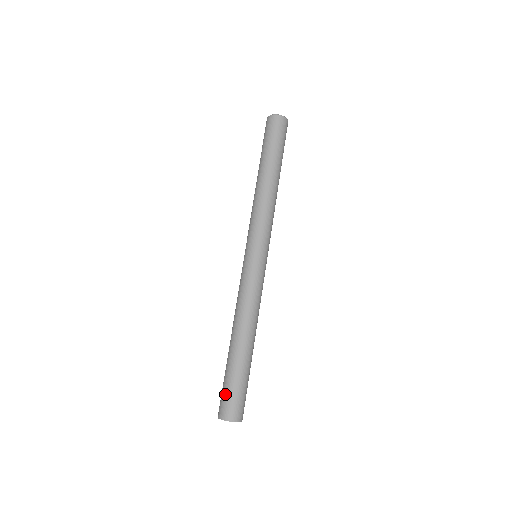
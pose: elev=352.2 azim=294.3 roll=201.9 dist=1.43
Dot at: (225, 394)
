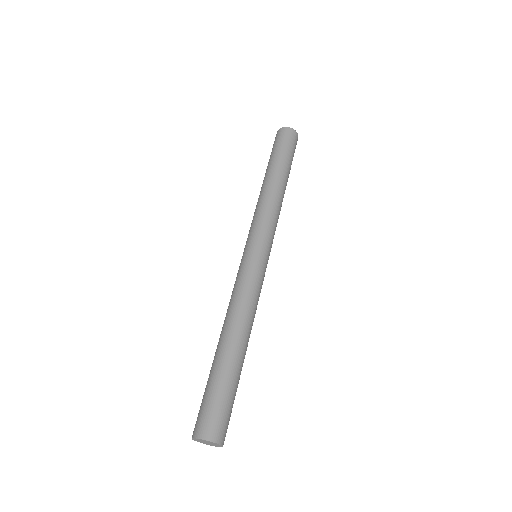
Dot at: (209, 406)
